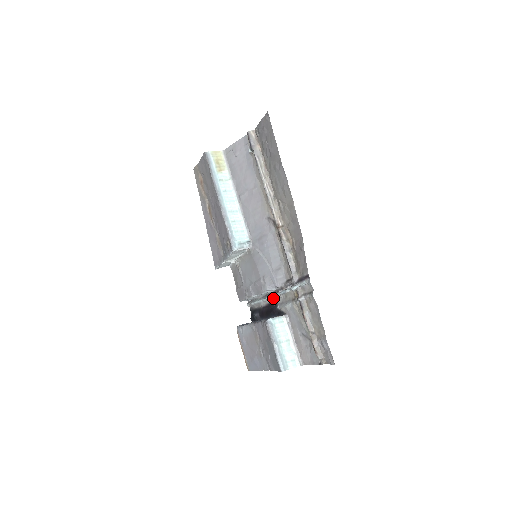
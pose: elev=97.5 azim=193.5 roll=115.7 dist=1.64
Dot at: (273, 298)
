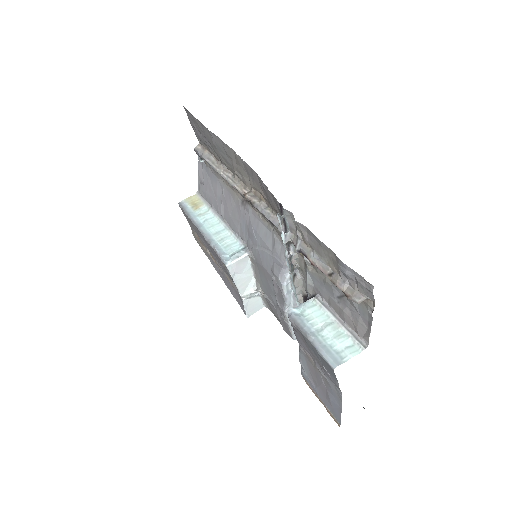
Dot at: (297, 290)
